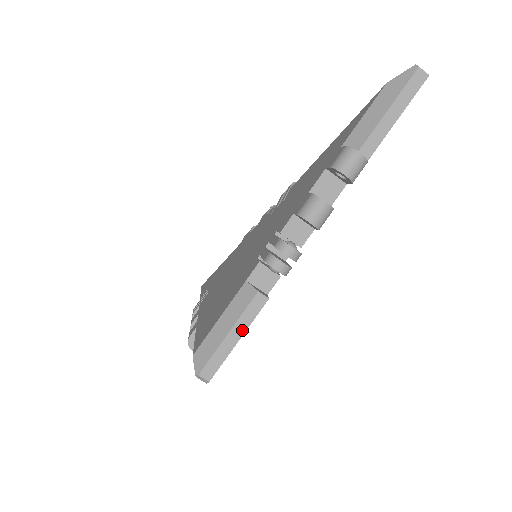
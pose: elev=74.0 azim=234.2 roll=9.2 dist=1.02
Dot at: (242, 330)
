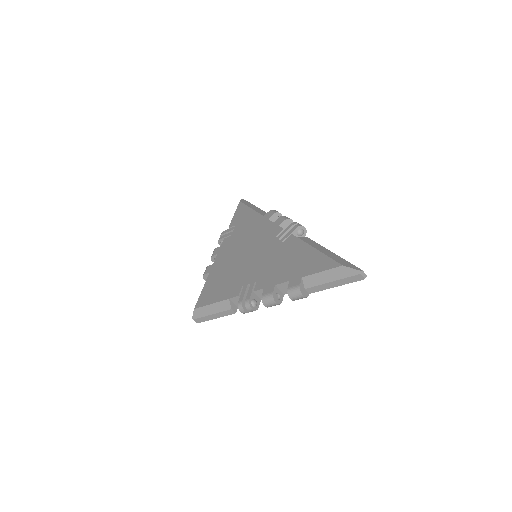
Dot at: (219, 316)
